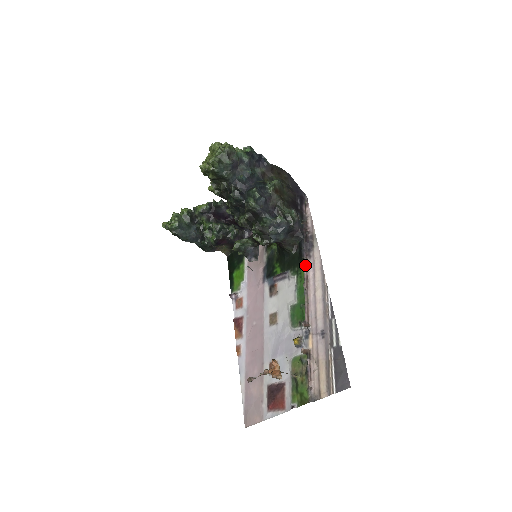
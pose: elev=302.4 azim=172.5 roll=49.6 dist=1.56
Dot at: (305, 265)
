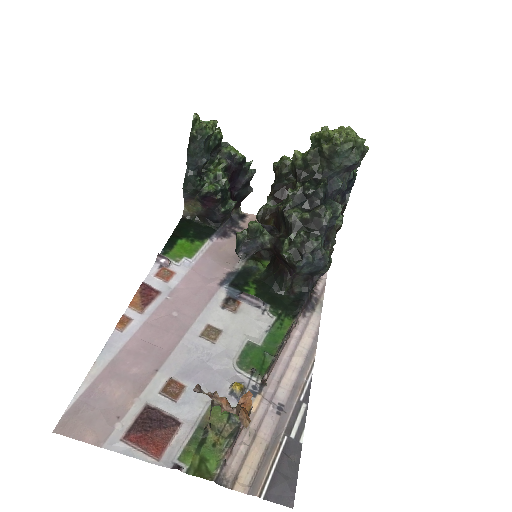
Dot at: (297, 318)
